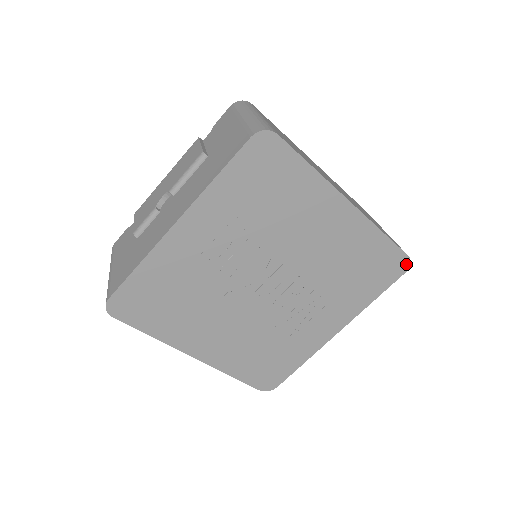
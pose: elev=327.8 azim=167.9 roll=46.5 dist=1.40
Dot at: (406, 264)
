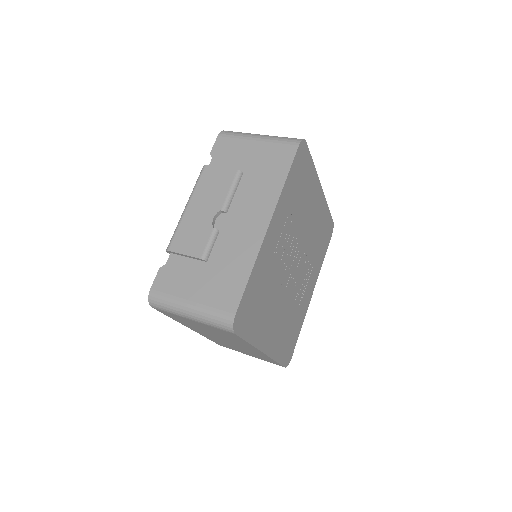
Dot at: (332, 228)
